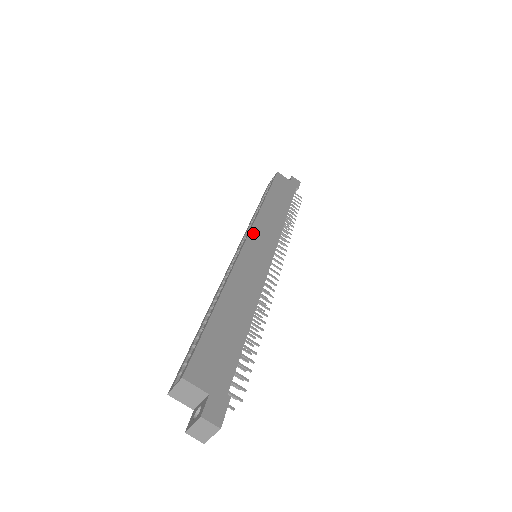
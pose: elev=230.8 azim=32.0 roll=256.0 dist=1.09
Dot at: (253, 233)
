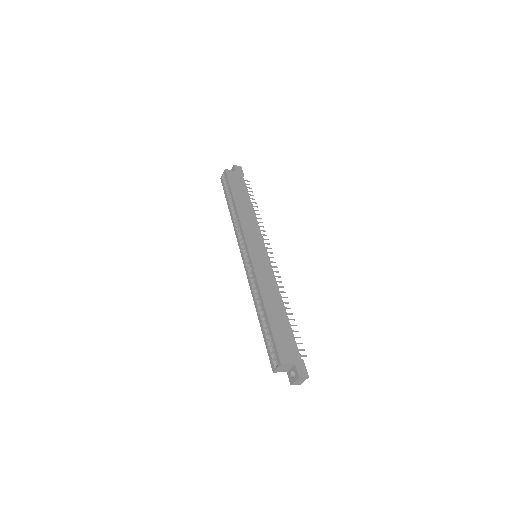
Dot at: (248, 242)
